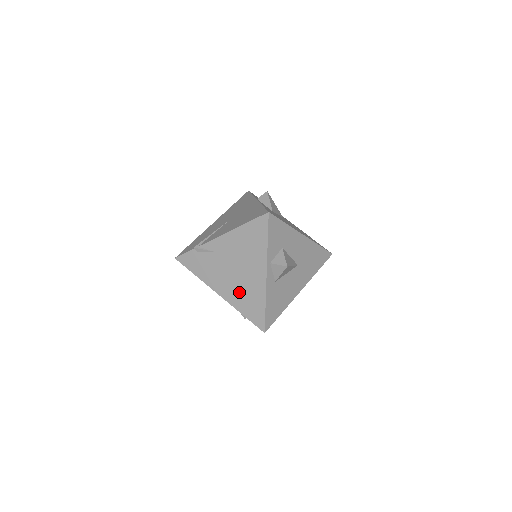
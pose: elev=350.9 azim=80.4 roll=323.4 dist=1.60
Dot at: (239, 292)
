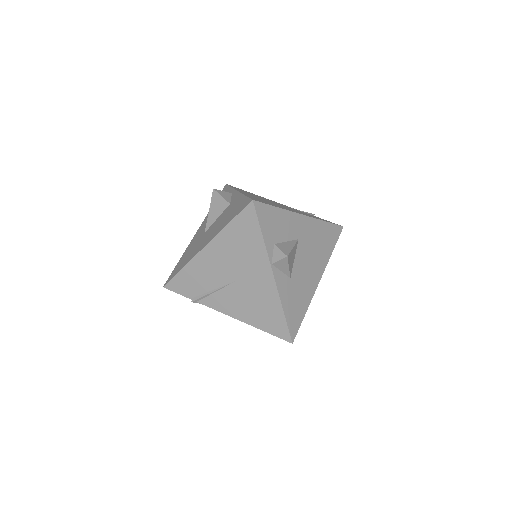
Dot at: occluded
